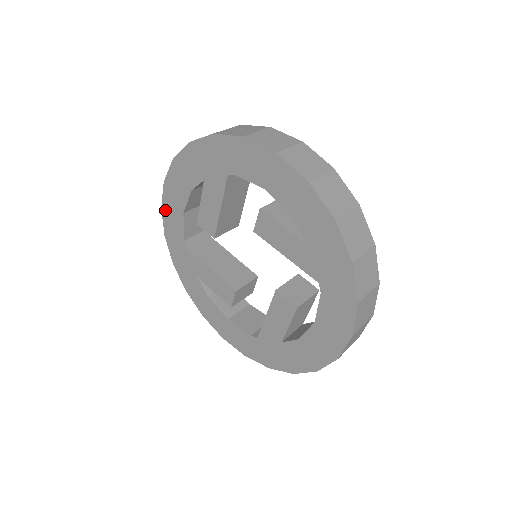
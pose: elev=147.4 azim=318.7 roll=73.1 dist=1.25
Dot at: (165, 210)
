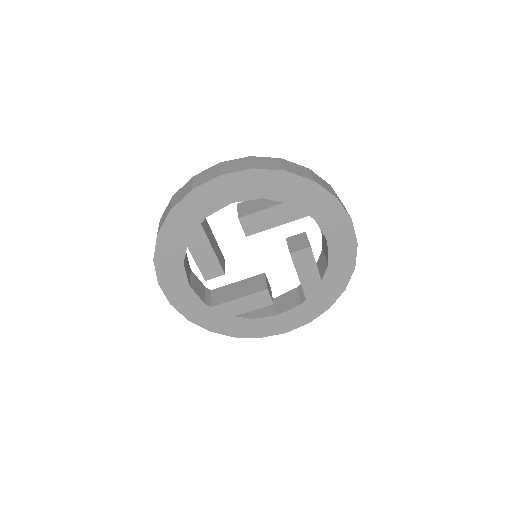
Dot at: (174, 302)
